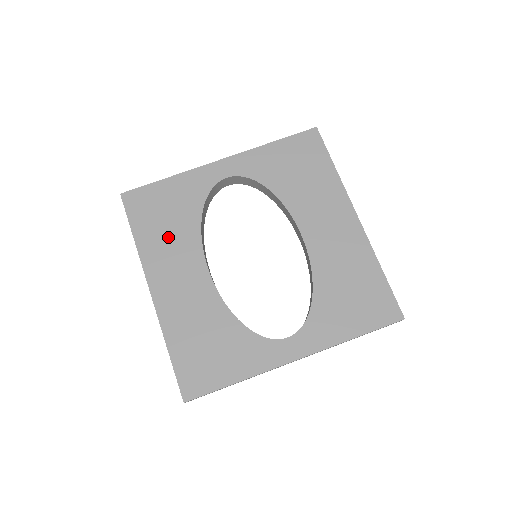
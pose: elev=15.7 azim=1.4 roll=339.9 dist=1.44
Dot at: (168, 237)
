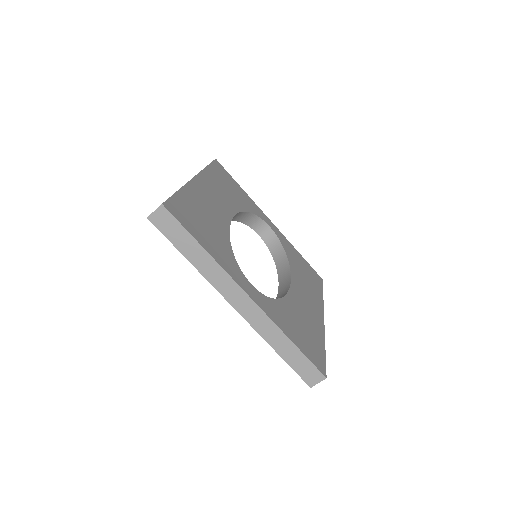
Dot at: (224, 189)
